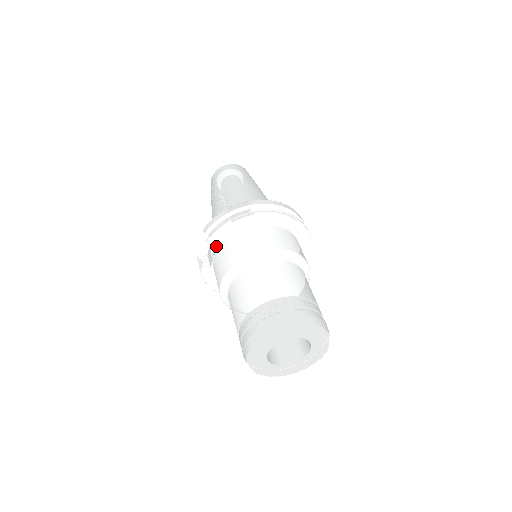
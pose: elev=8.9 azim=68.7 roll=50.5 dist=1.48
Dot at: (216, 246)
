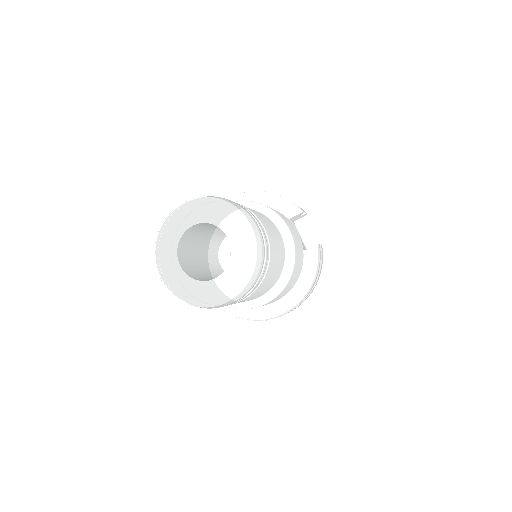
Dot at: occluded
